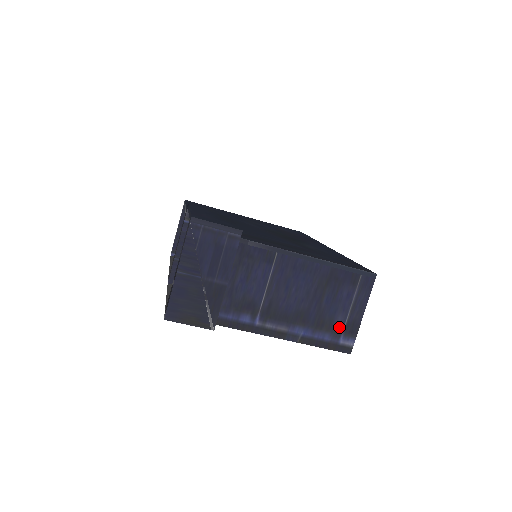
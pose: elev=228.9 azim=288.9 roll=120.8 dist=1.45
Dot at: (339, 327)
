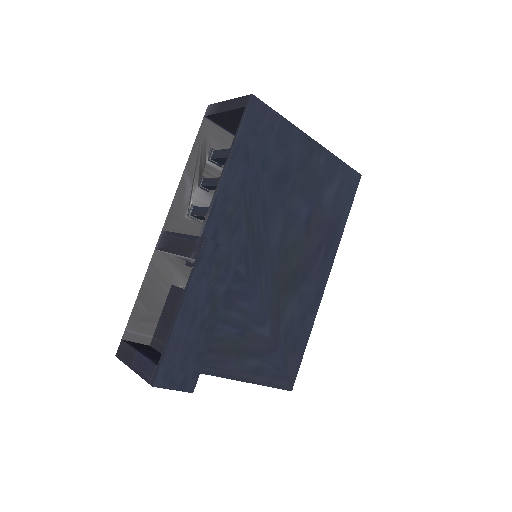
Dot at: occluded
